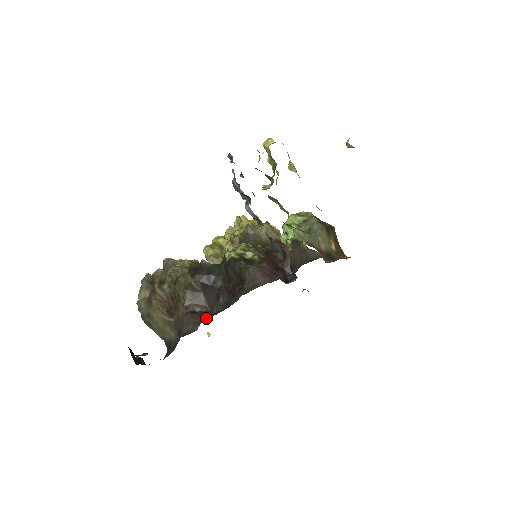
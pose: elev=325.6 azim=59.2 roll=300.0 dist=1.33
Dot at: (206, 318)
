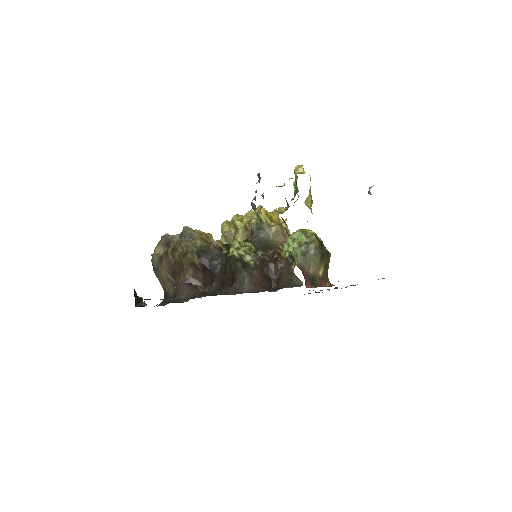
Dot at: (197, 295)
